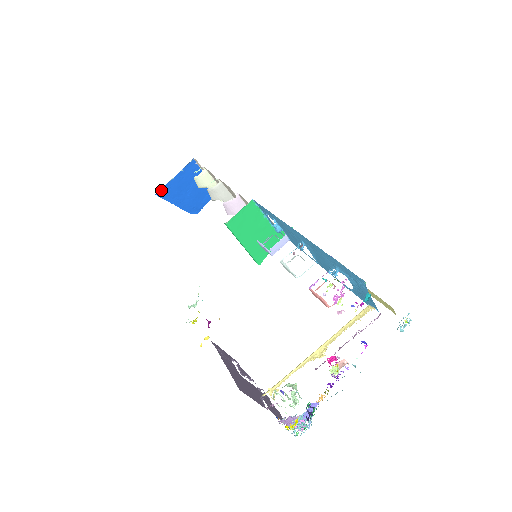
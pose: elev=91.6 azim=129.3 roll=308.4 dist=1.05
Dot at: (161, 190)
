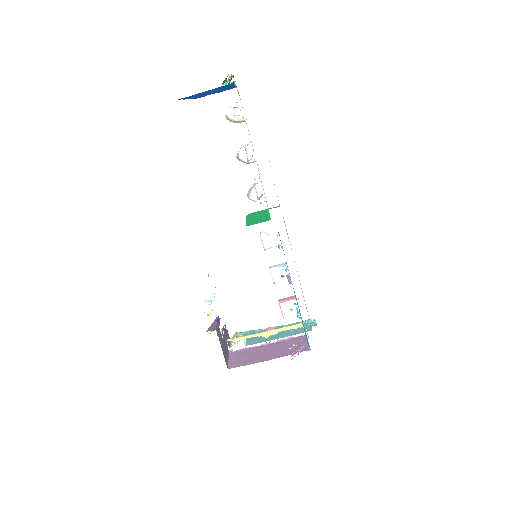
Dot at: (185, 97)
